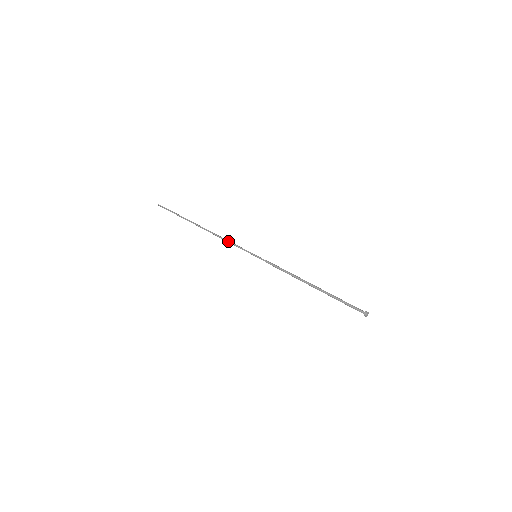
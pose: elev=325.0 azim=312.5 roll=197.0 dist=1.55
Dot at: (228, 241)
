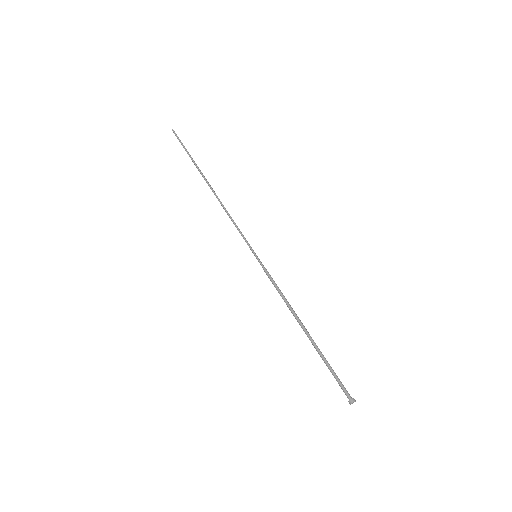
Dot at: occluded
